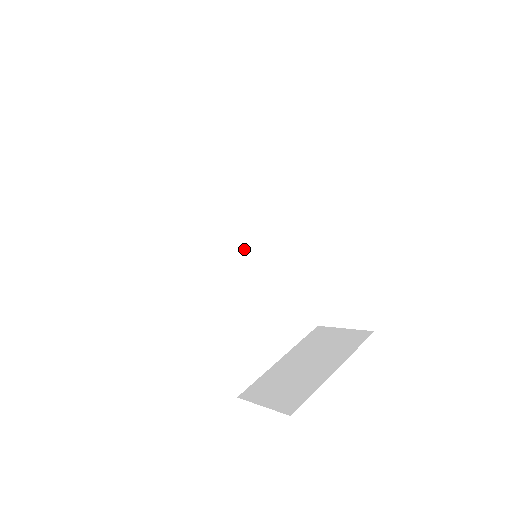
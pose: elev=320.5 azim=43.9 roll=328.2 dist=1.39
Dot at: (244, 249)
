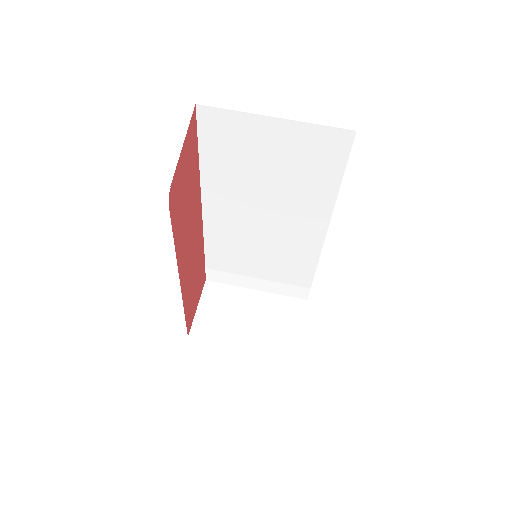
Dot at: (280, 228)
